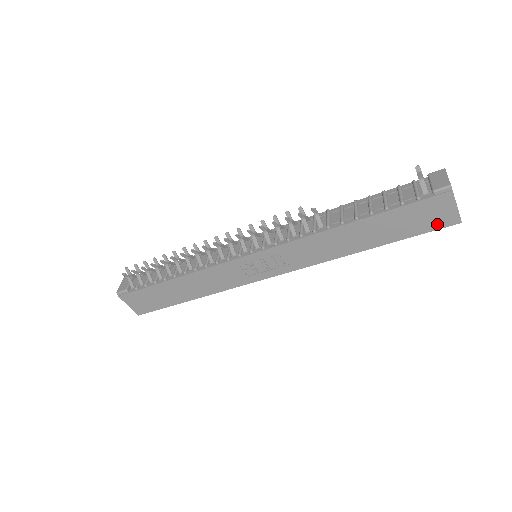
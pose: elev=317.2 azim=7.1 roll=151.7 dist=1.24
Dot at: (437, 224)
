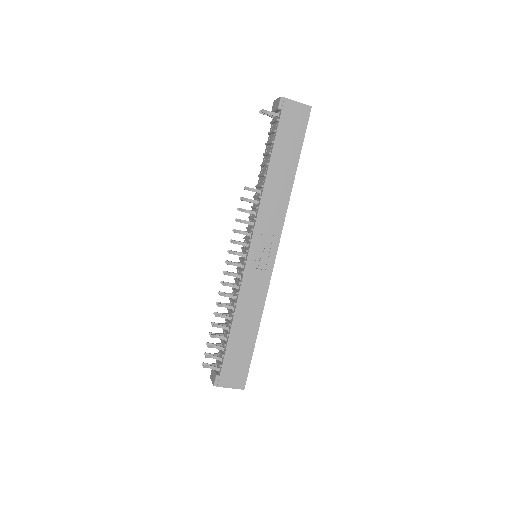
Dot at: (303, 121)
